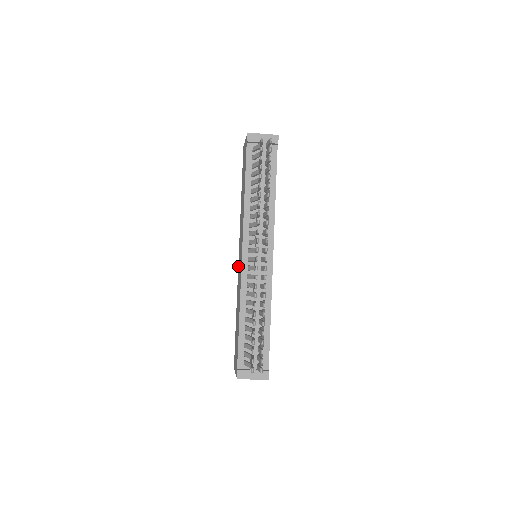
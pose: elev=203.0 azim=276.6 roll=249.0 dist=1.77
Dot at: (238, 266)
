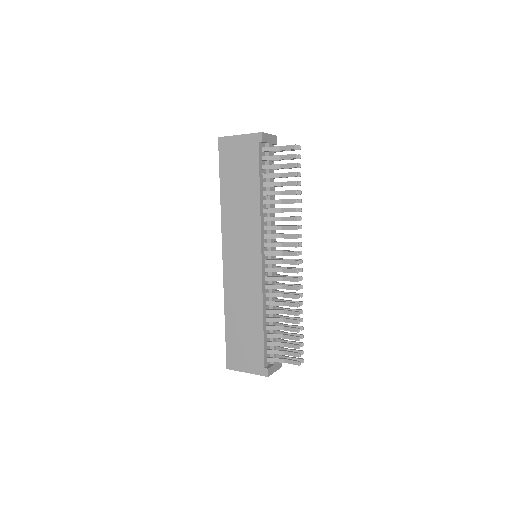
Dot at: (225, 267)
